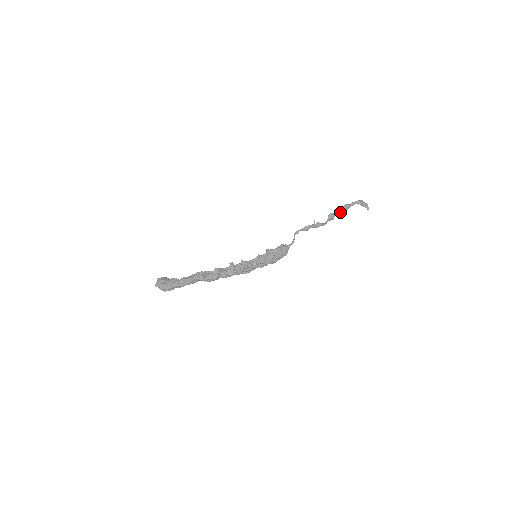
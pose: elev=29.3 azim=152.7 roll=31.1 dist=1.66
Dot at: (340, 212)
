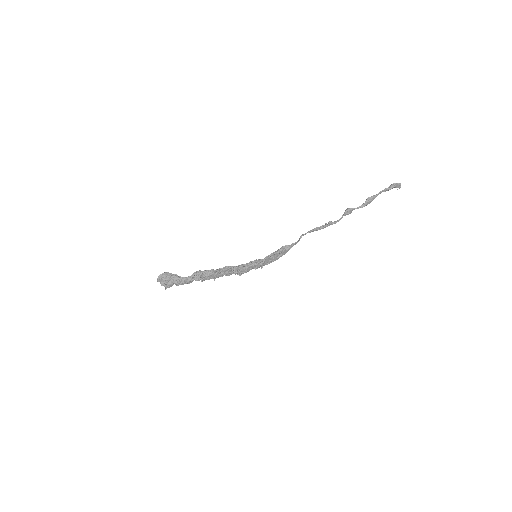
Dot at: (360, 207)
